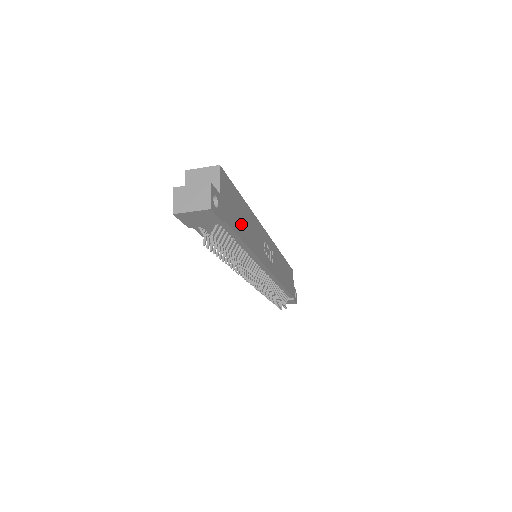
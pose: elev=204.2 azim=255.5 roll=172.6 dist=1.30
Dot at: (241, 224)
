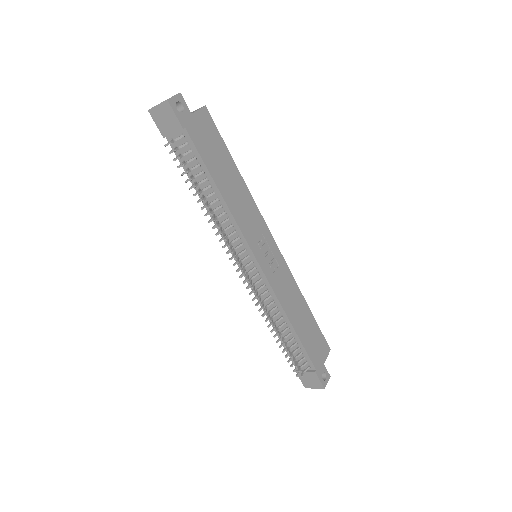
Dot at: (218, 168)
